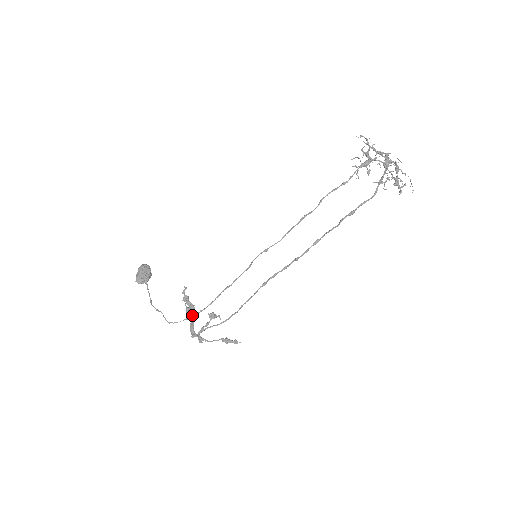
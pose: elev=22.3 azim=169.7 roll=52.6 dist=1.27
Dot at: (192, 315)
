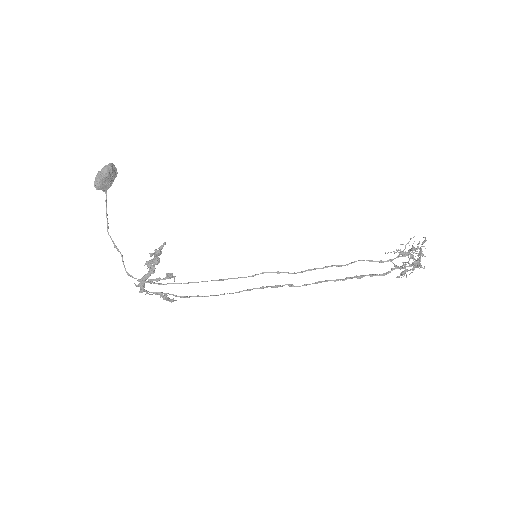
Dot at: (152, 270)
